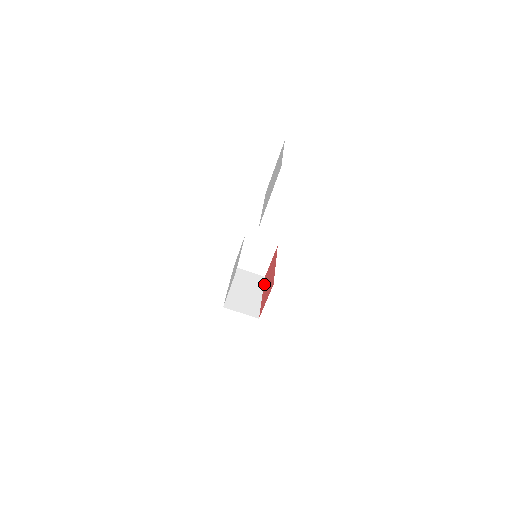
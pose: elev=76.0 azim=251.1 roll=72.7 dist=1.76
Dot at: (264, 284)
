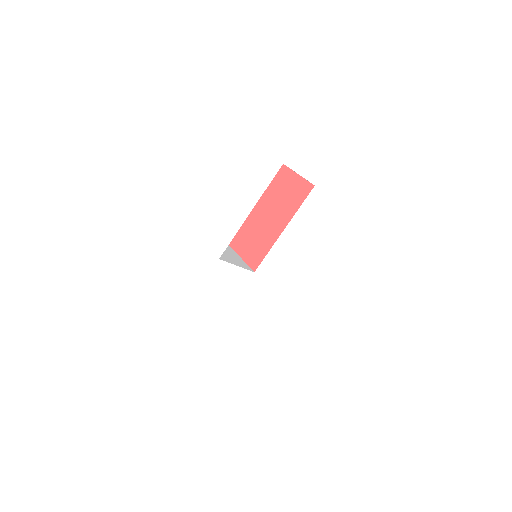
Dot at: occluded
